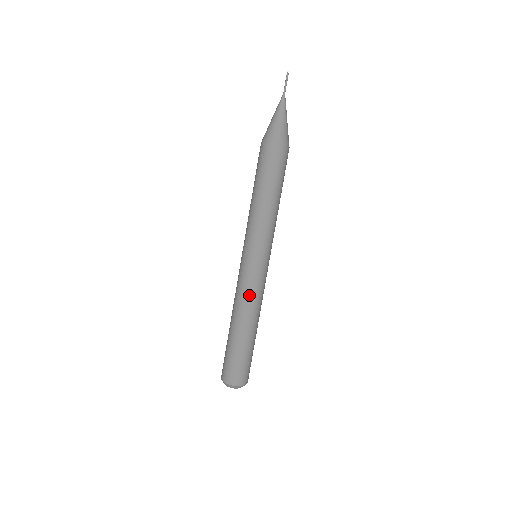
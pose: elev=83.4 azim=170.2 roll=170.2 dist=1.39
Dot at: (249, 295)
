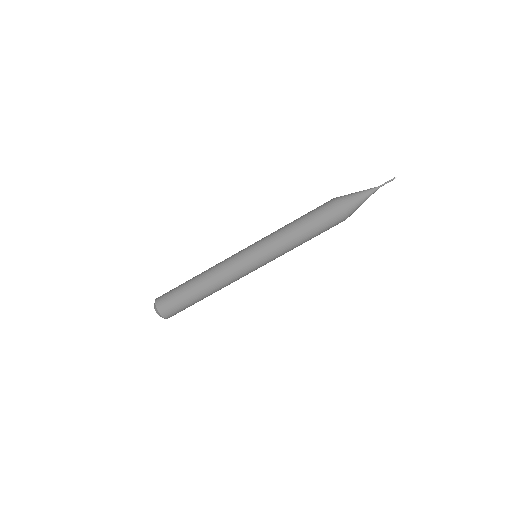
Dot at: (223, 266)
